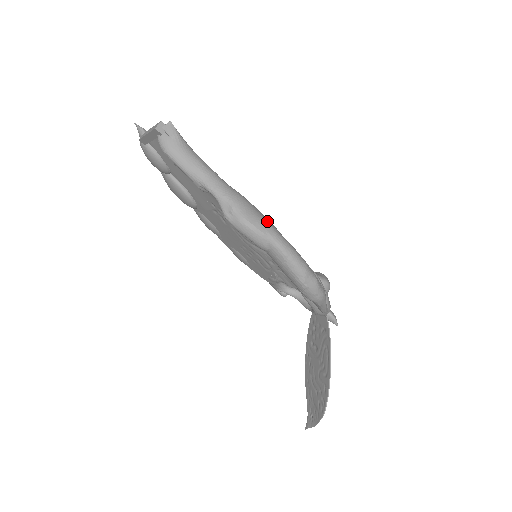
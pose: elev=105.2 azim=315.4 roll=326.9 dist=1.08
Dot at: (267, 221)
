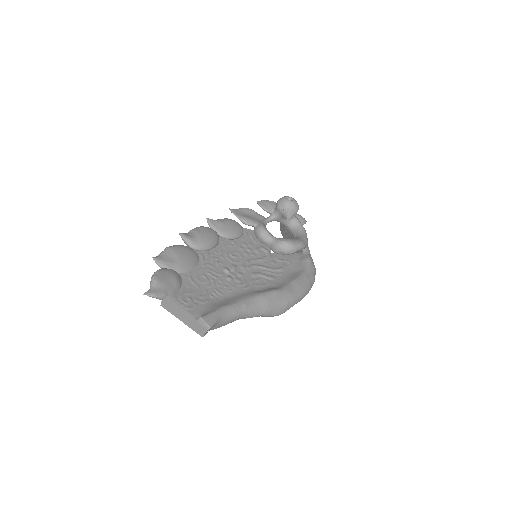
Dot at: (288, 301)
